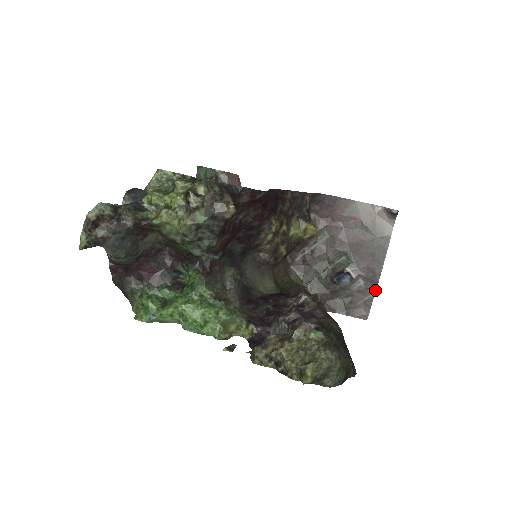
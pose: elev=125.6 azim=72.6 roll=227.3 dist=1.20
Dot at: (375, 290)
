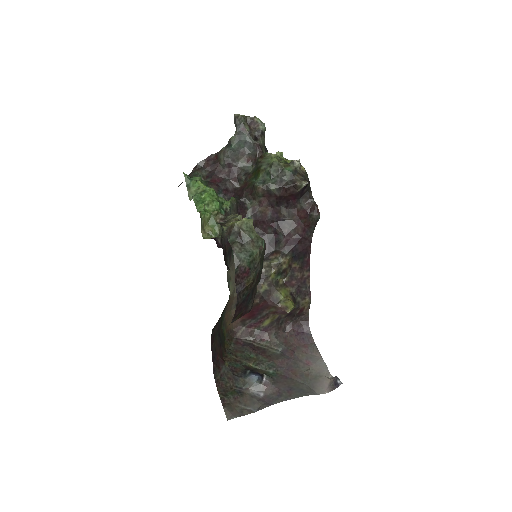
Dot at: (263, 408)
